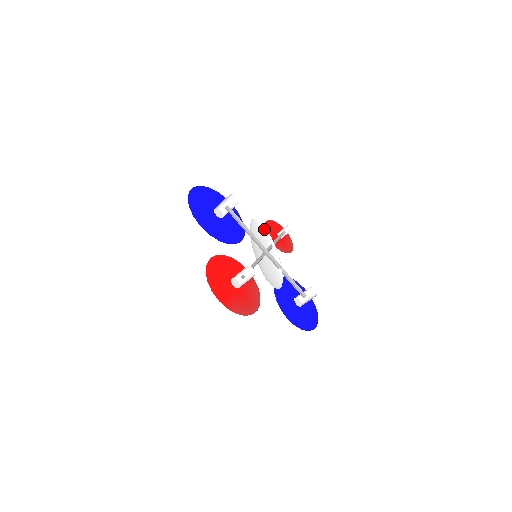
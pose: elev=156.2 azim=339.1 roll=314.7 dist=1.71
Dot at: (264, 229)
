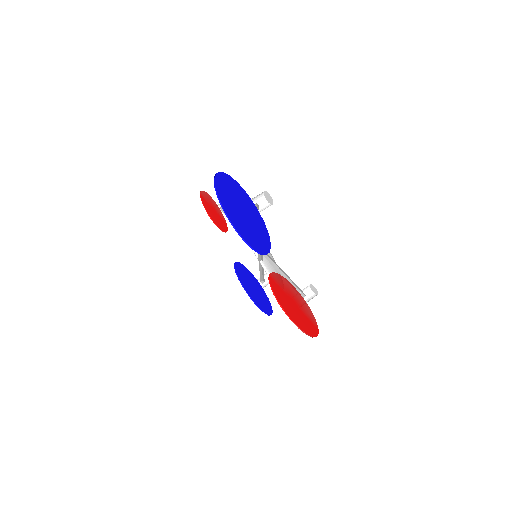
Dot at: occluded
